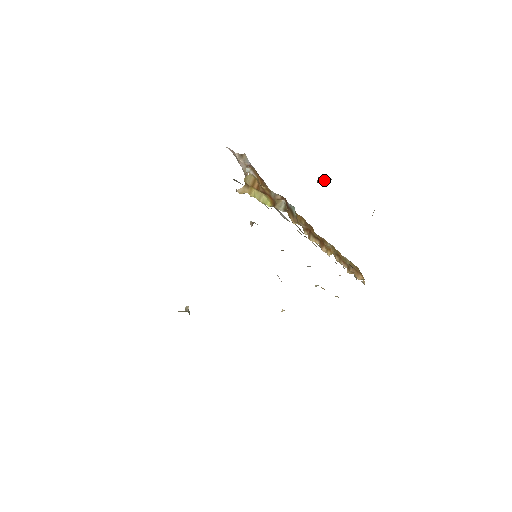
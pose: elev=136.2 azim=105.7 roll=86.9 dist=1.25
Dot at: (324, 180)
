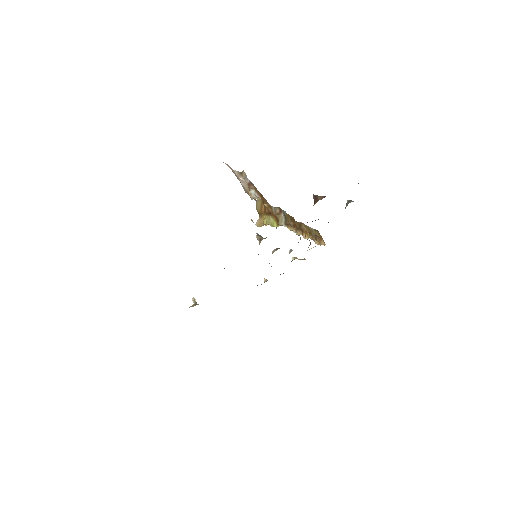
Dot at: (318, 197)
